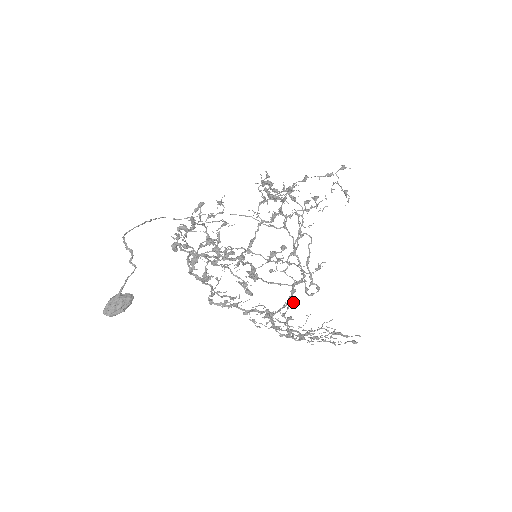
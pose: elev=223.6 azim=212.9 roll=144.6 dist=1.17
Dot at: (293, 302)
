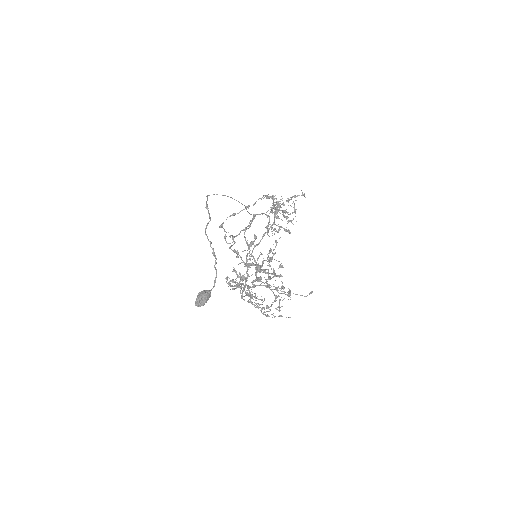
Dot at: occluded
